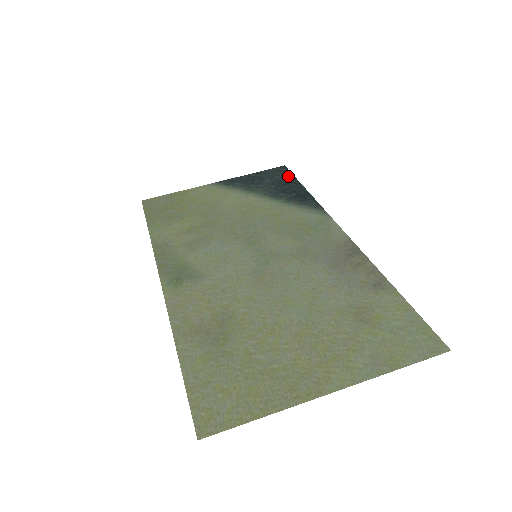
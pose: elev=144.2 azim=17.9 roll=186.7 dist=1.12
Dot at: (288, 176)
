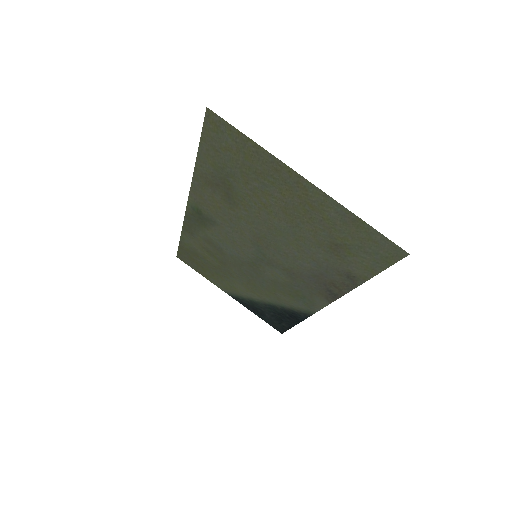
Dot at: (284, 327)
